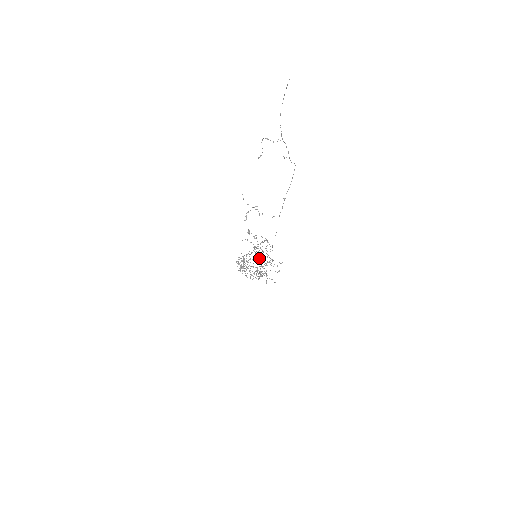
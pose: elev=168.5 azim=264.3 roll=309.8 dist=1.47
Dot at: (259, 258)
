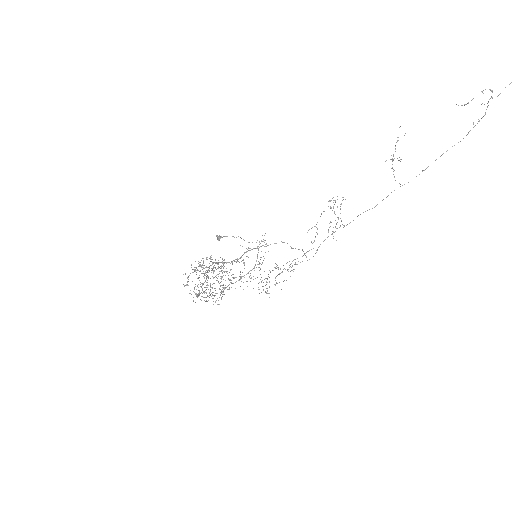
Dot at: occluded
